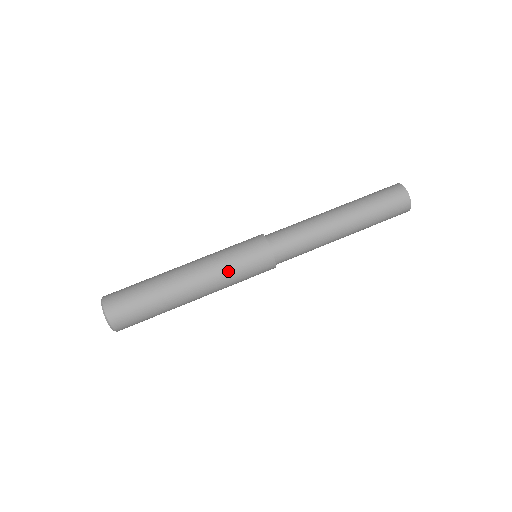
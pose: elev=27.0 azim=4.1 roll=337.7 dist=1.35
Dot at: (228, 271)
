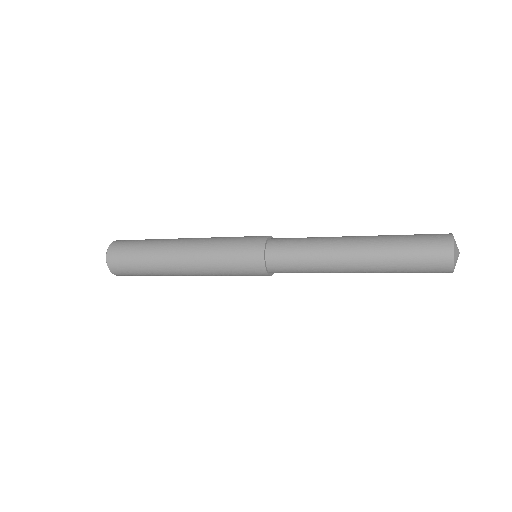
Dot at: (216, 251)
